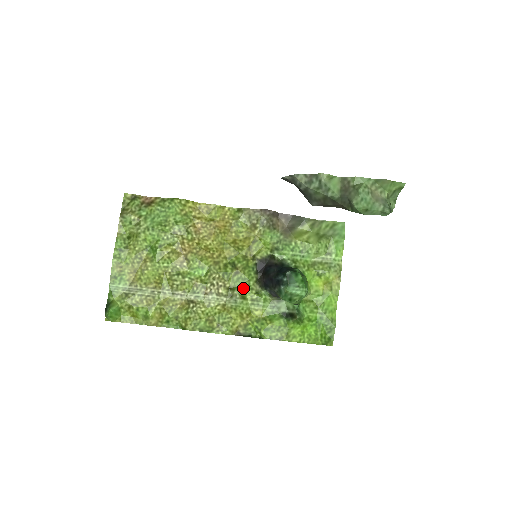
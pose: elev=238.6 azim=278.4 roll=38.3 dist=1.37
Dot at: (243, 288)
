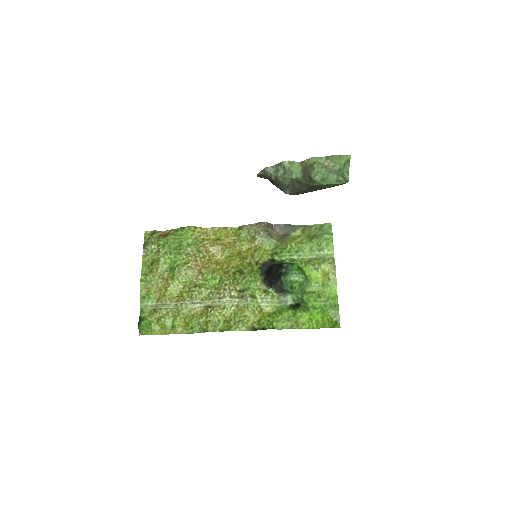
Dot at: (252, 289)
